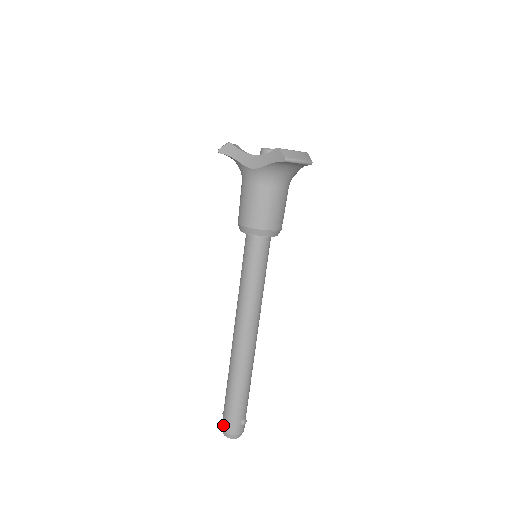
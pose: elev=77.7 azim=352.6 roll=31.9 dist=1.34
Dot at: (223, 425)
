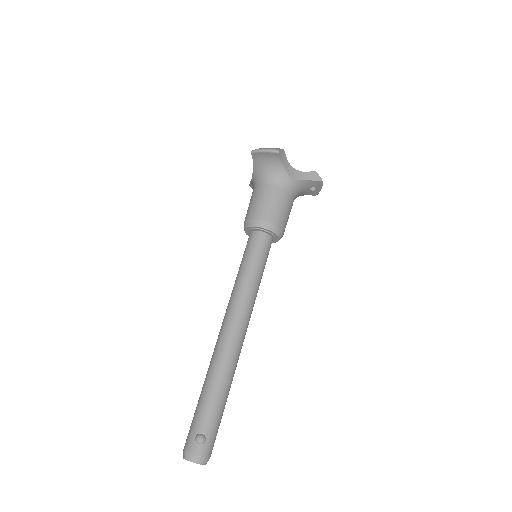
Dot at: occluded
